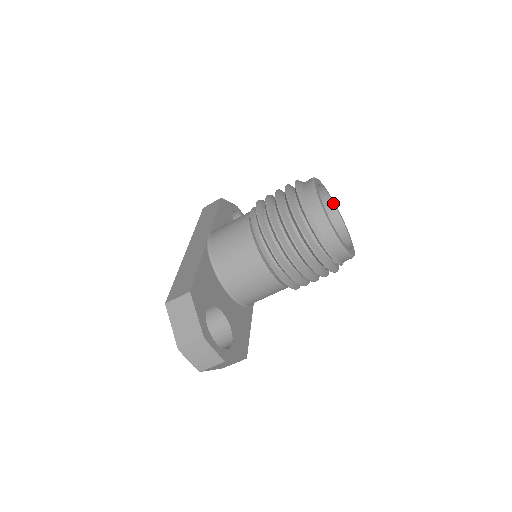
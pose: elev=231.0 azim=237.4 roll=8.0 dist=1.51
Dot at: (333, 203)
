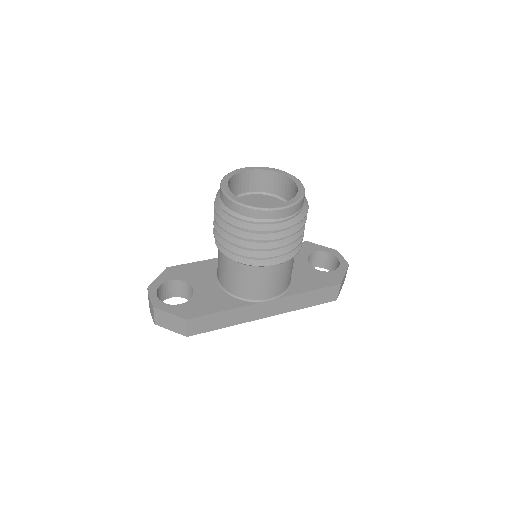
Dot at: (295, 183)
